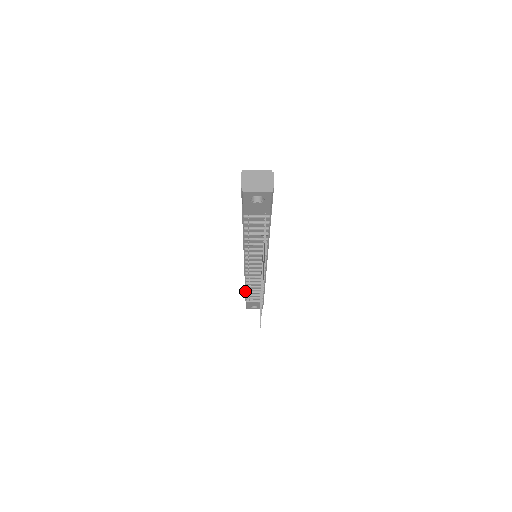
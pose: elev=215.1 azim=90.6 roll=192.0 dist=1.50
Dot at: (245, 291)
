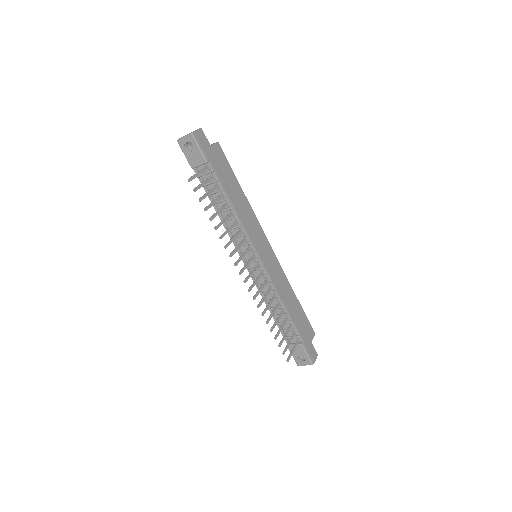
Dot at: occluded
